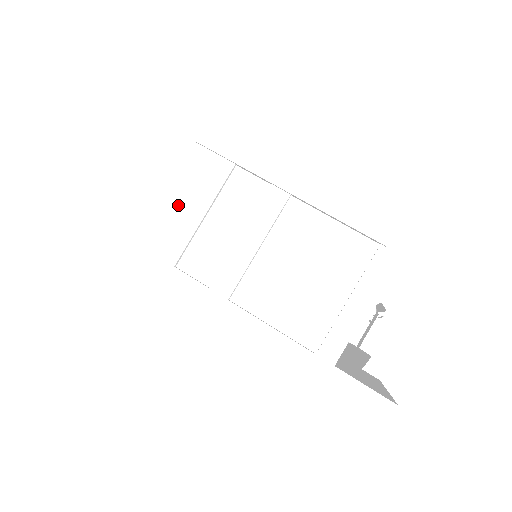
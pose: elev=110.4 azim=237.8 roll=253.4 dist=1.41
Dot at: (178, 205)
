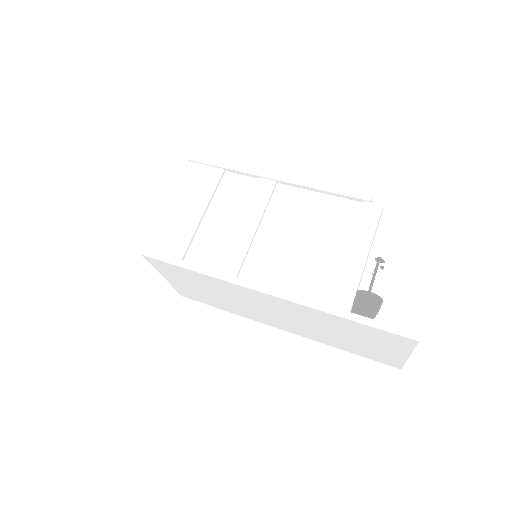
Dot at: (178, 210)
